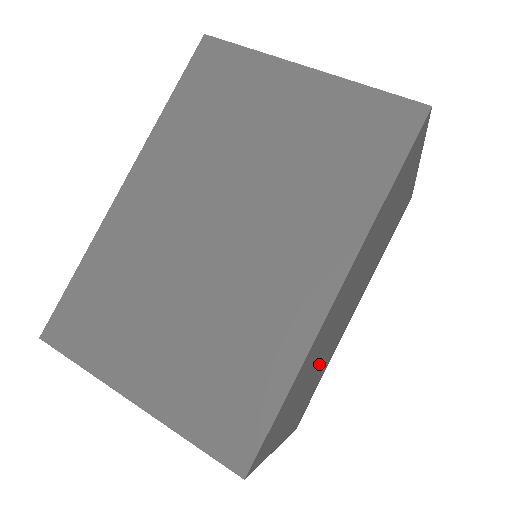
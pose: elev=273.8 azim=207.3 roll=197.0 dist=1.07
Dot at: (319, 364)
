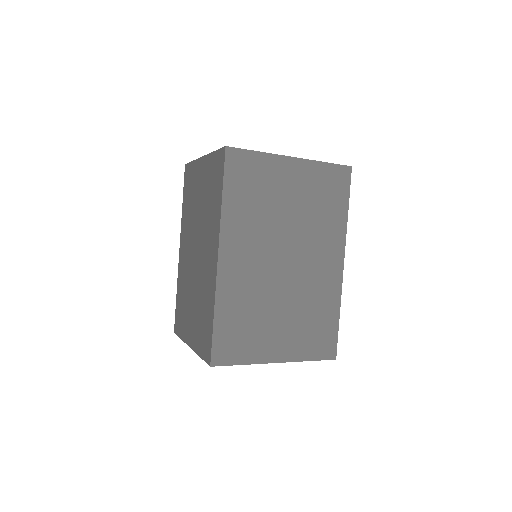
Dot at: (286, 305)
